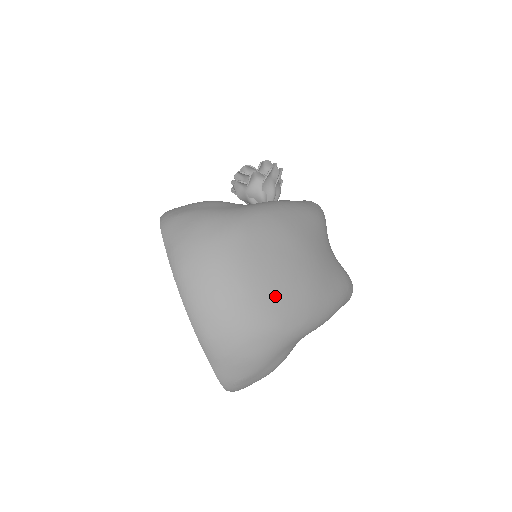
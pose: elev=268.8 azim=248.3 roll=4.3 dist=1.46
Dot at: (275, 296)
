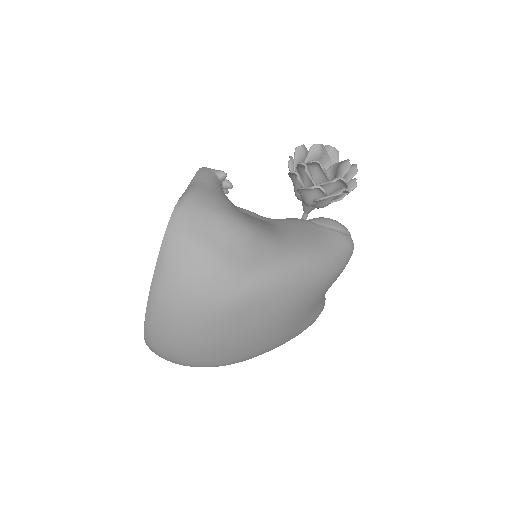
Dot at: (228, 354)
